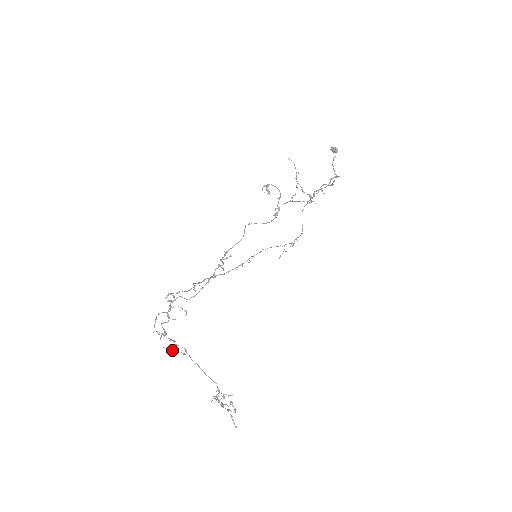
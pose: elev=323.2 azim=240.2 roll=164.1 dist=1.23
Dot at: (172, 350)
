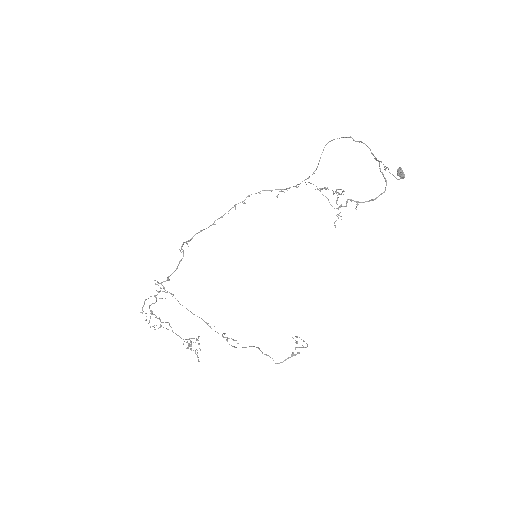
Dot at: occluded
